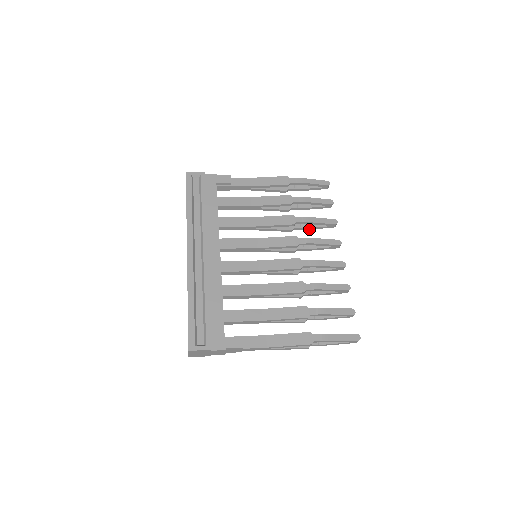
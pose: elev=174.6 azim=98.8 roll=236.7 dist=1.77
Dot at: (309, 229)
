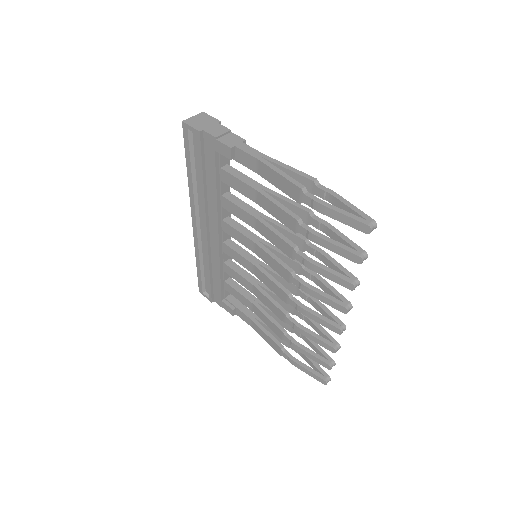
Dot at: occluded
